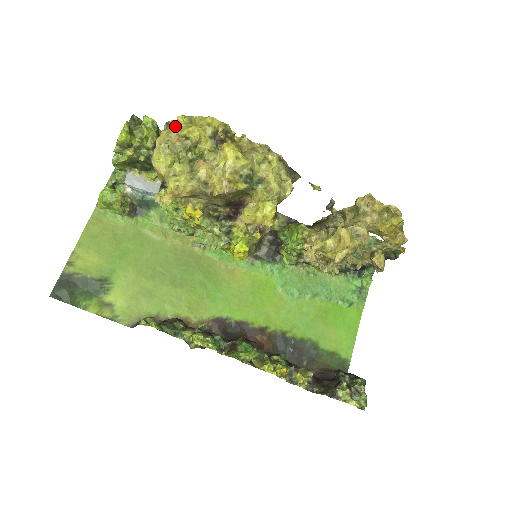
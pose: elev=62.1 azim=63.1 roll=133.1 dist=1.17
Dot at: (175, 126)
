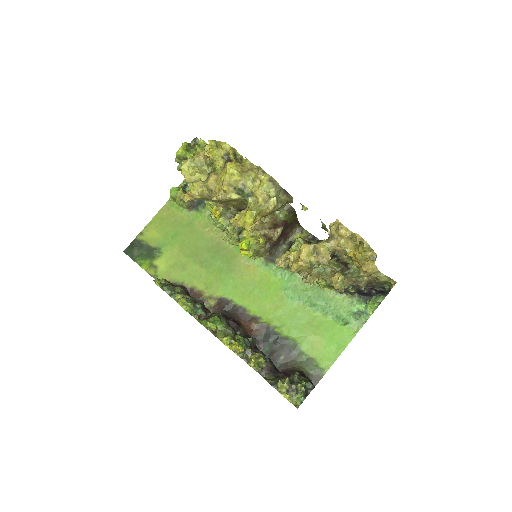
Dot at: (205, 147)
